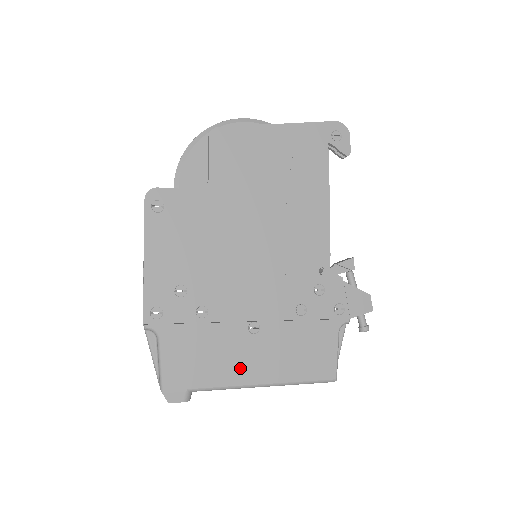
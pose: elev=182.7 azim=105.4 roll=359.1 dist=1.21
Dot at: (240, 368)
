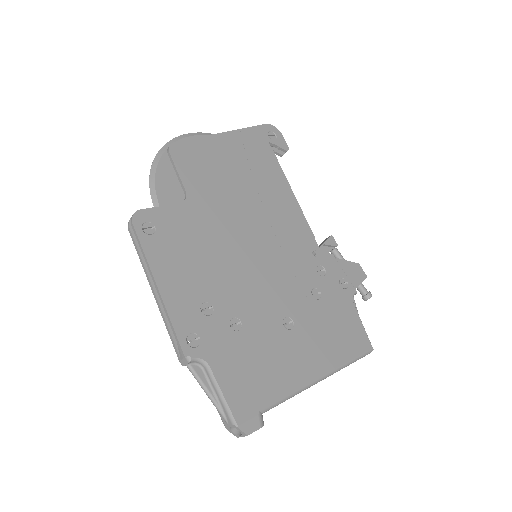
Dot at: (295, 368)
